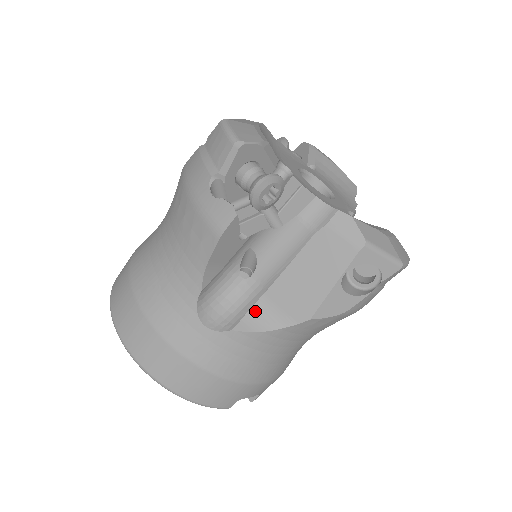
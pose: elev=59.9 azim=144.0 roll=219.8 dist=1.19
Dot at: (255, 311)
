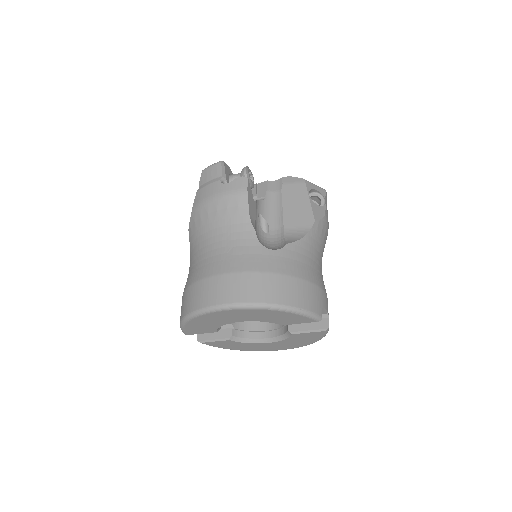
Dot at: (288, 237)
